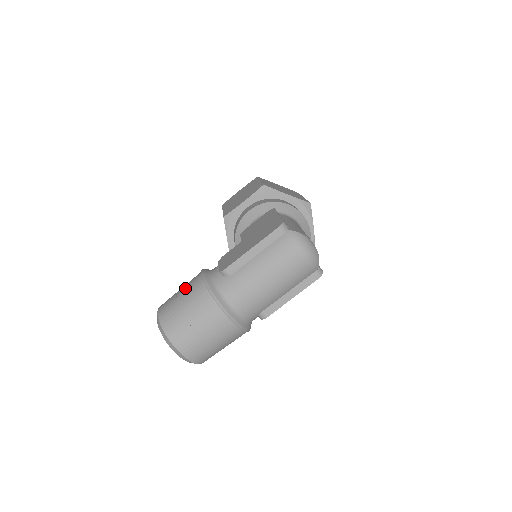
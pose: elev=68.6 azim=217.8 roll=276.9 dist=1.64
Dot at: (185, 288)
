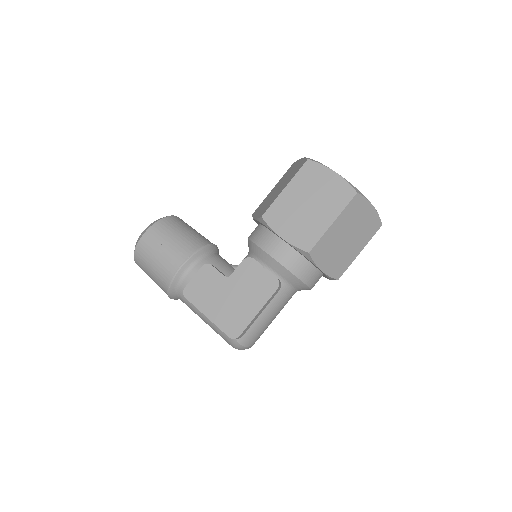
Dot at: (163, 258)
